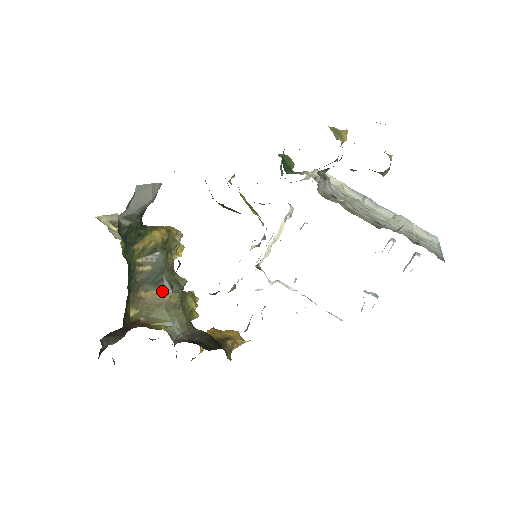
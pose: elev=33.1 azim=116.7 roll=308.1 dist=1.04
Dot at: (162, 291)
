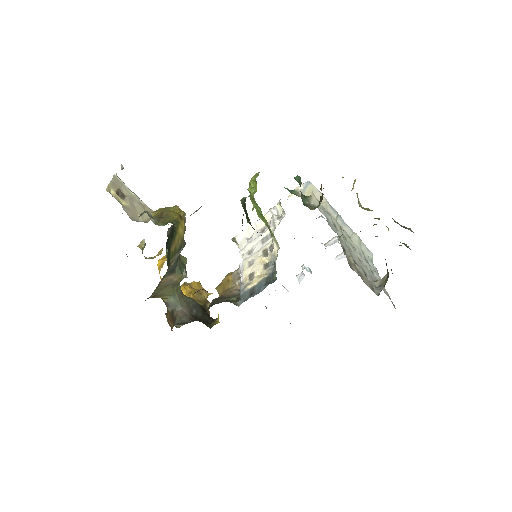
Dot at: (174, 275)
